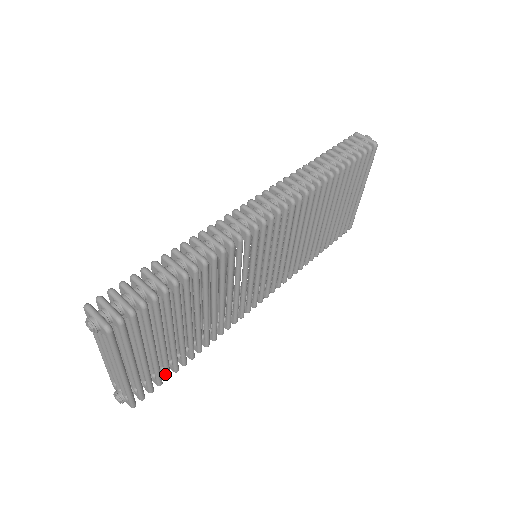
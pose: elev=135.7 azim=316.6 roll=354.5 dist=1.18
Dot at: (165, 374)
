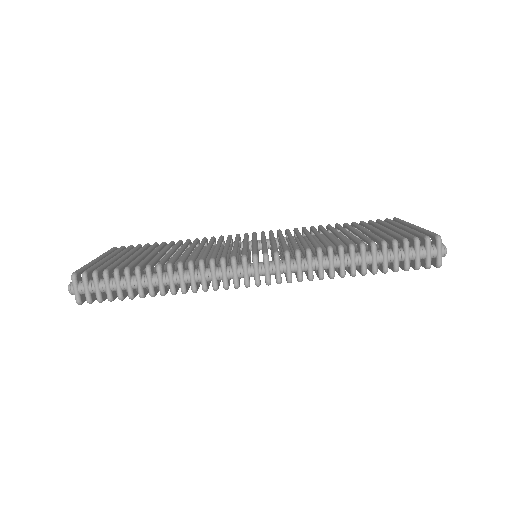
Dot at: occluded
